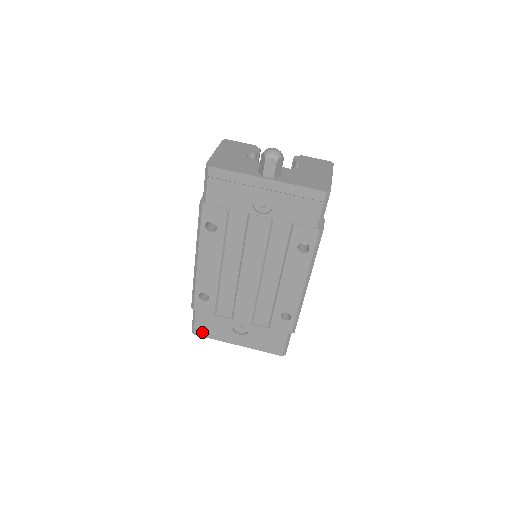
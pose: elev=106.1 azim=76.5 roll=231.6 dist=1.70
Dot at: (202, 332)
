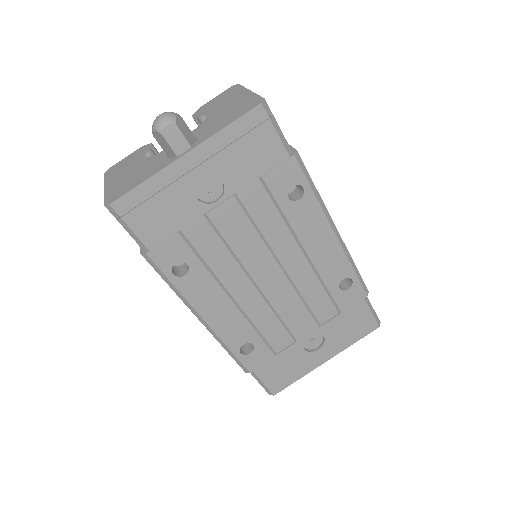
Dot at: (280, 385)
